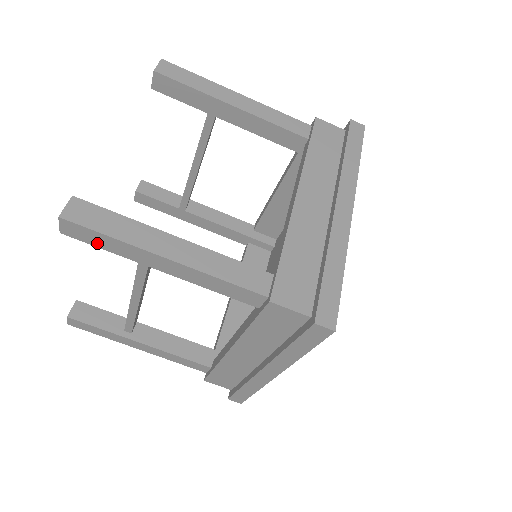
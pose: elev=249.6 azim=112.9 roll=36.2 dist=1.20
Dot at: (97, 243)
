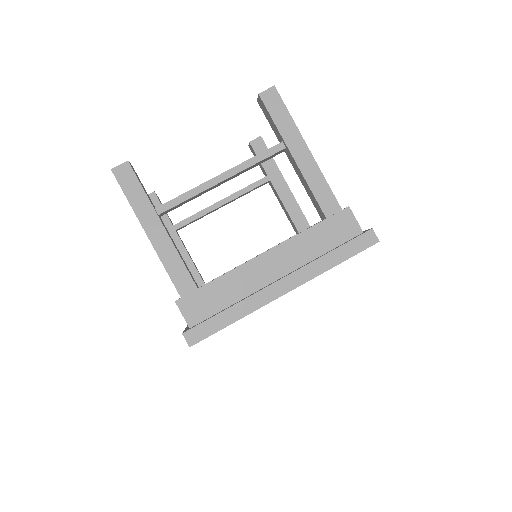
Dot at: (275, 114)
